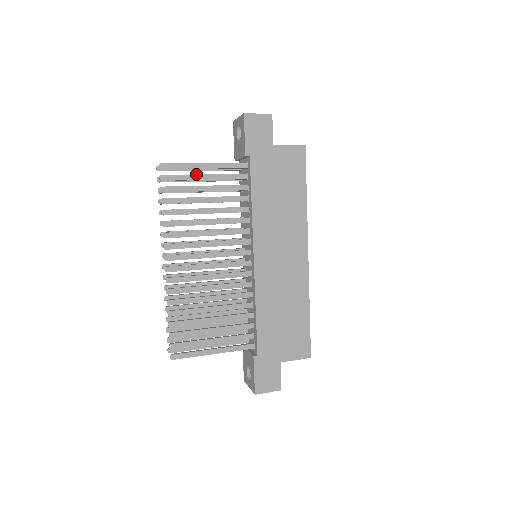
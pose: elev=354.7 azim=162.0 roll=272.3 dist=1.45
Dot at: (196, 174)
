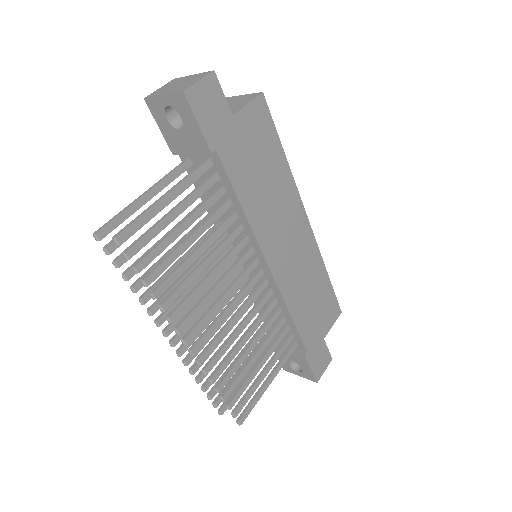
Dot at: (164, 217)
